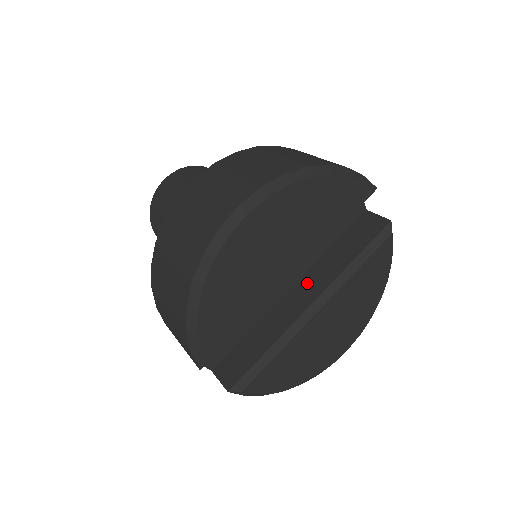
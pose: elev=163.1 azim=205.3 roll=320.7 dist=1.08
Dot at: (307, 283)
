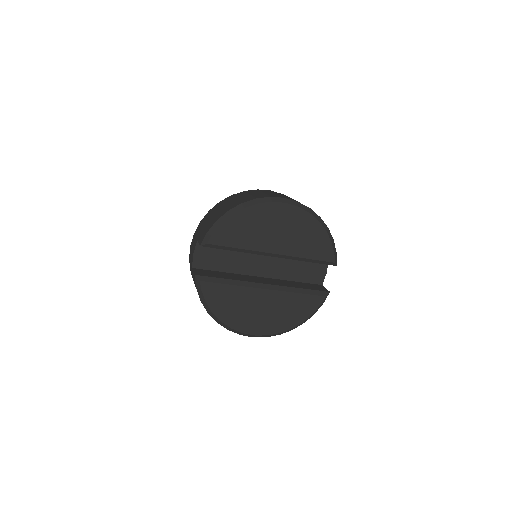
Dot at: (269, 280)
